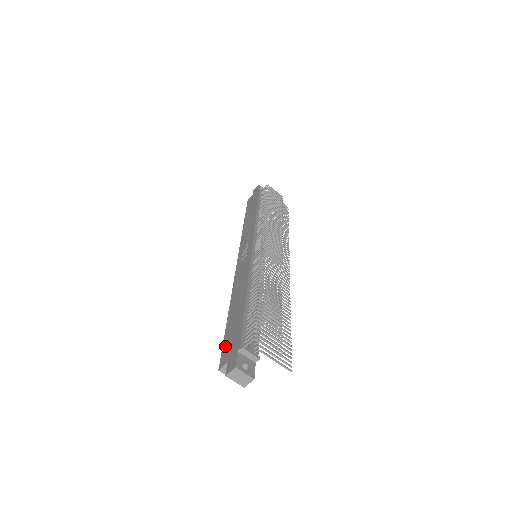
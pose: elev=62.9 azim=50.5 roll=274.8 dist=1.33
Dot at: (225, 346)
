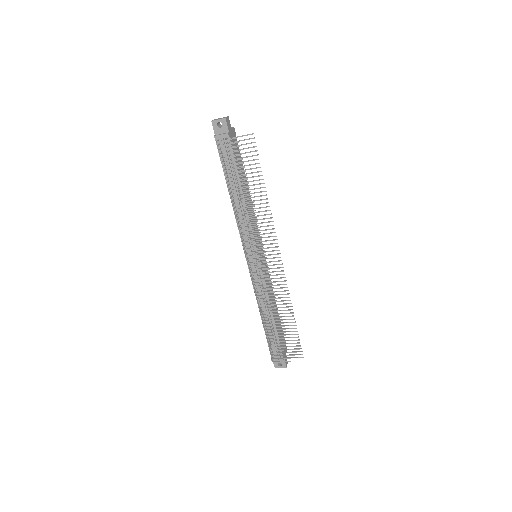
Dot at: occluded
